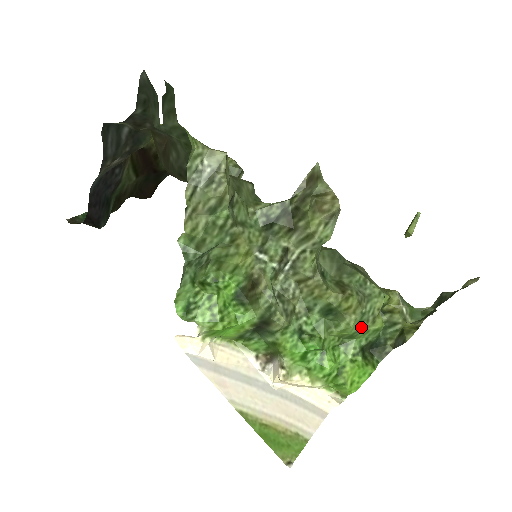
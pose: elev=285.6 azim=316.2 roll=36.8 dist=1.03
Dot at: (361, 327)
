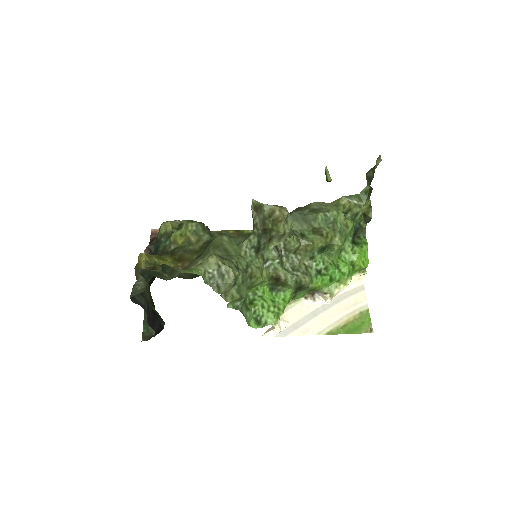
Dot at: (344, 237)
